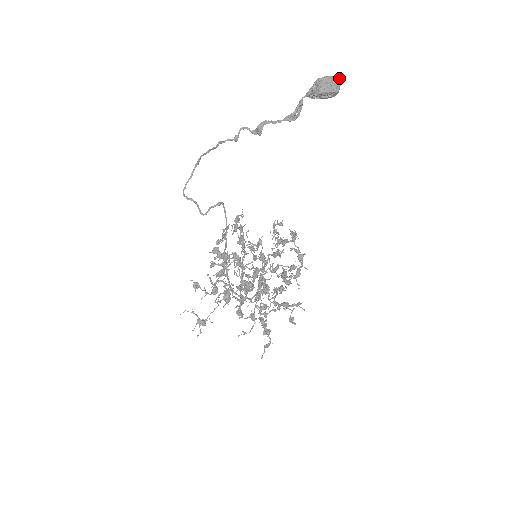
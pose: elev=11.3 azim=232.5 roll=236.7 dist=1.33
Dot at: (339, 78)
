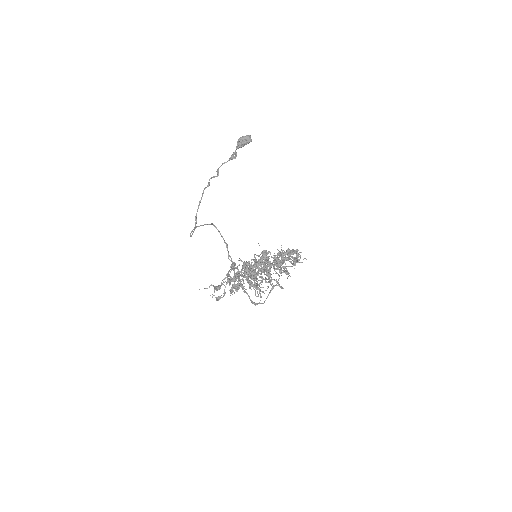
Dot at: occluded
